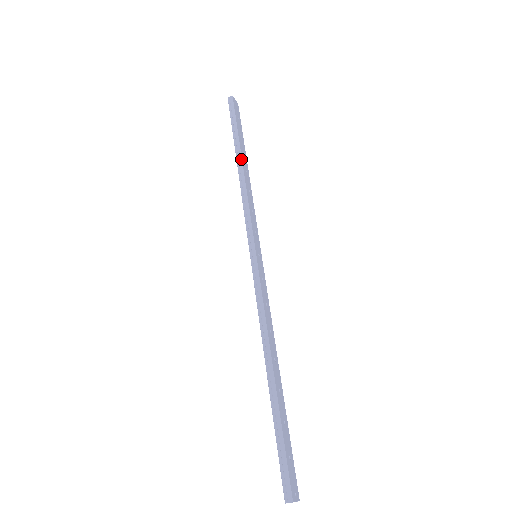
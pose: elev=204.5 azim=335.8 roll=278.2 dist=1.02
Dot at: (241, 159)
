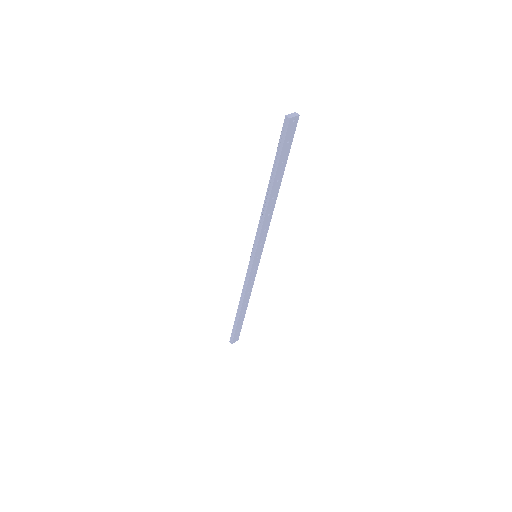
Dot at: (270, 193)
